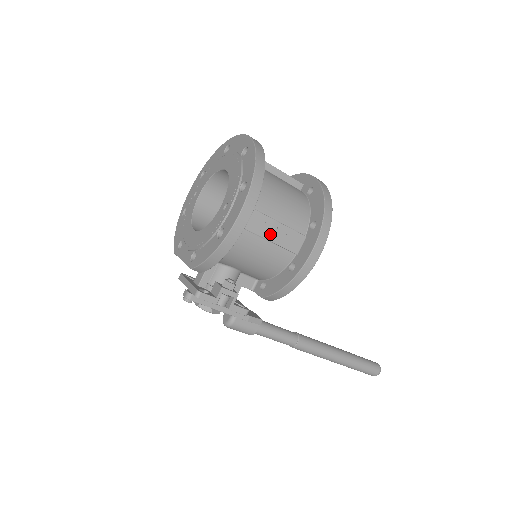
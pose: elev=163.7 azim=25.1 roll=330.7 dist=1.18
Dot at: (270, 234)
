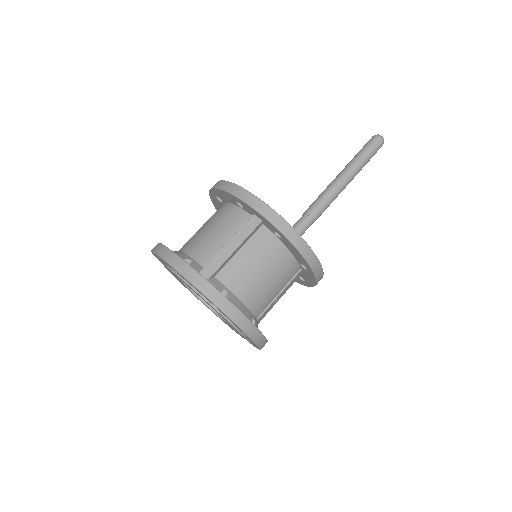
Dot at: (277, 301)
